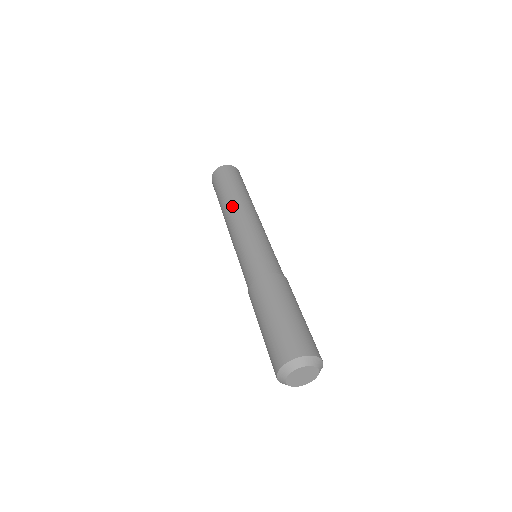
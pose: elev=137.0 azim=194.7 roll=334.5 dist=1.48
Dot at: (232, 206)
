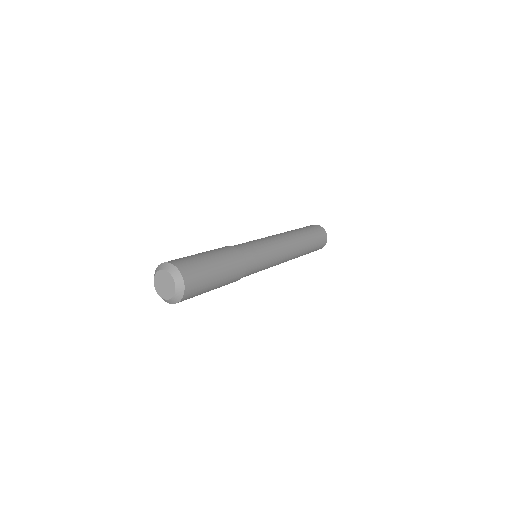
Dot at: occluded
